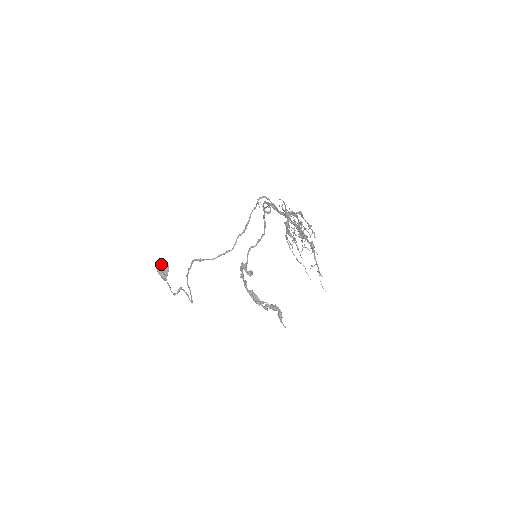
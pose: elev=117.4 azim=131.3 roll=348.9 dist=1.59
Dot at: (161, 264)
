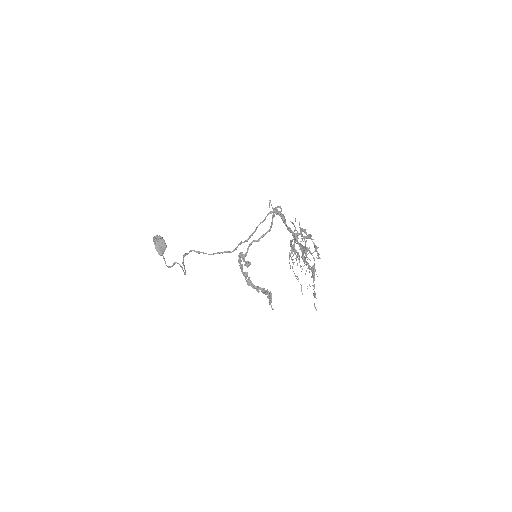
Dot at: (159, 242)
